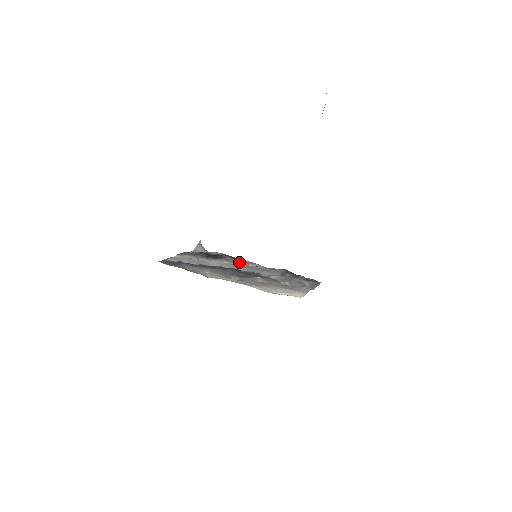
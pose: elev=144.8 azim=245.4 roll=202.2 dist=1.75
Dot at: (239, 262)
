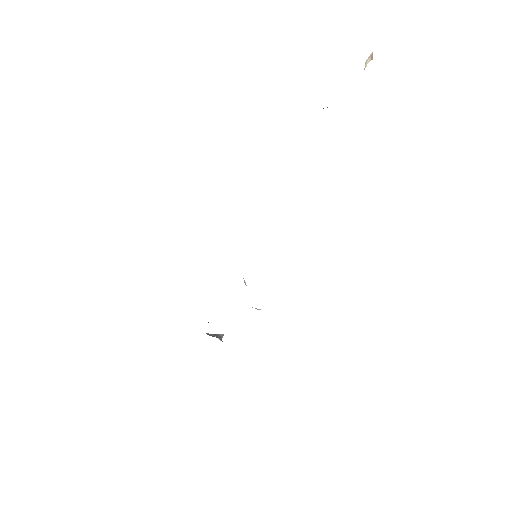
Dot at: occluded
